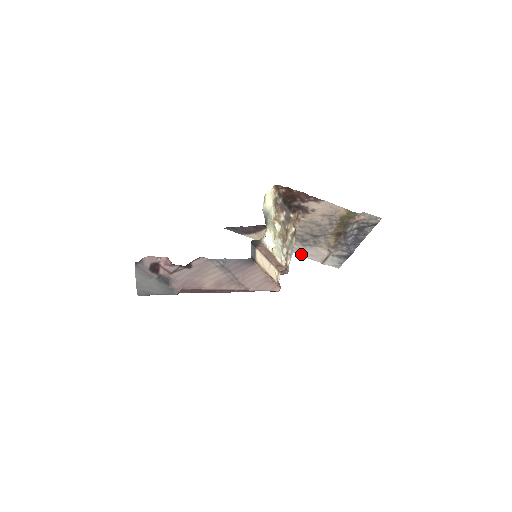
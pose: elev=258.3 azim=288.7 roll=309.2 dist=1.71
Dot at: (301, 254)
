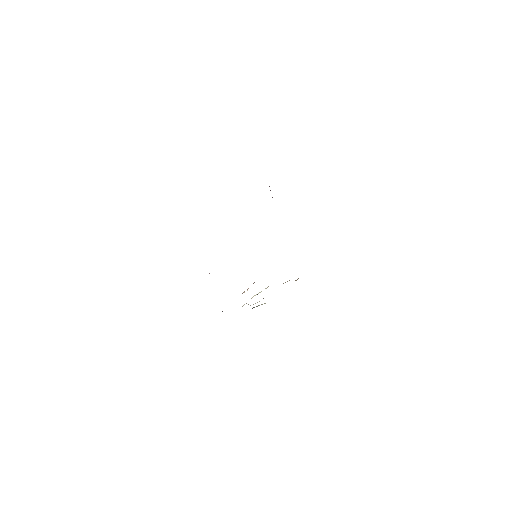
Dot at: occluded
